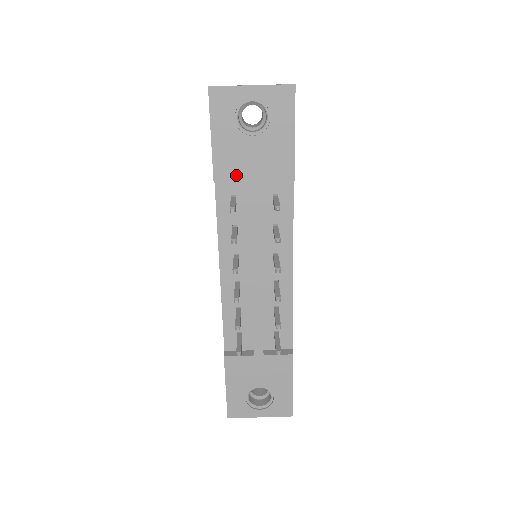
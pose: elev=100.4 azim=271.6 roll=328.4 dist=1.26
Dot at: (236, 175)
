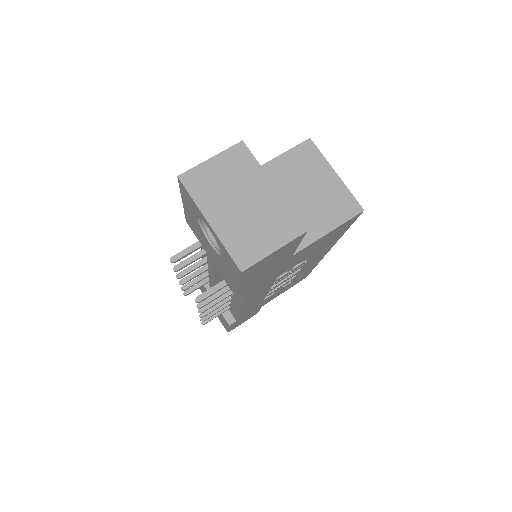
Dot at: (199, 239)
